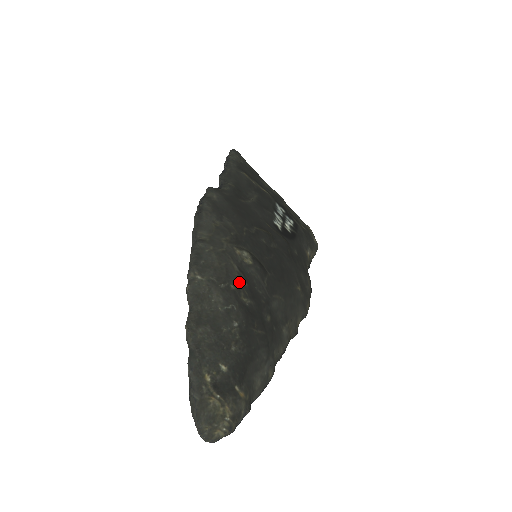
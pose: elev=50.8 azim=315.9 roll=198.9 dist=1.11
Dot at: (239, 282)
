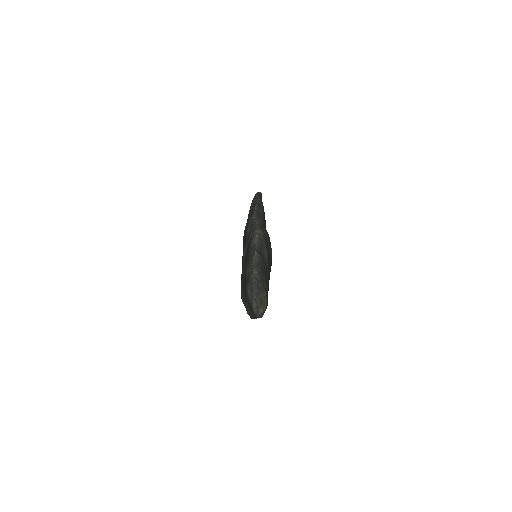
Dot at: occluded
